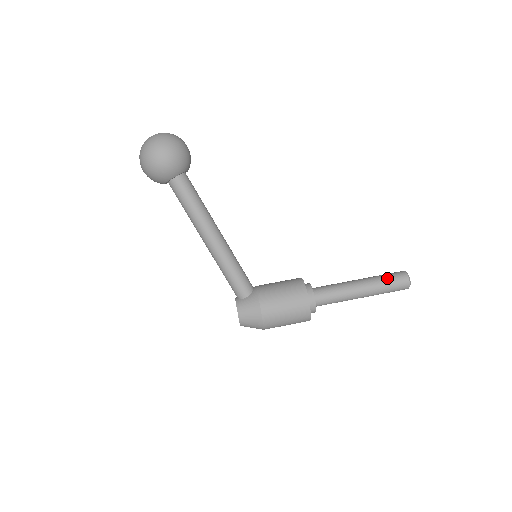
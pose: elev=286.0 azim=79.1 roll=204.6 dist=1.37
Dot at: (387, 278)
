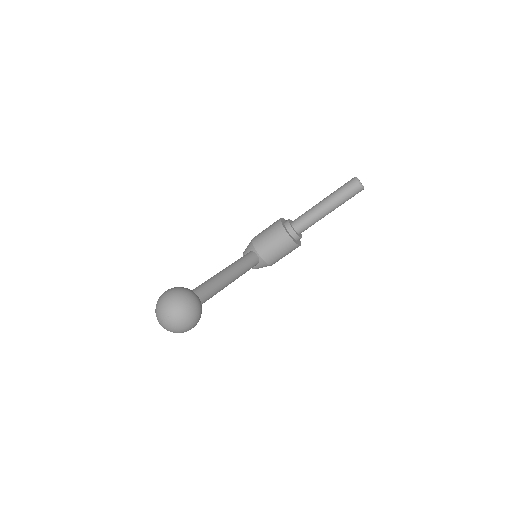
Dot at: (348, 198)
